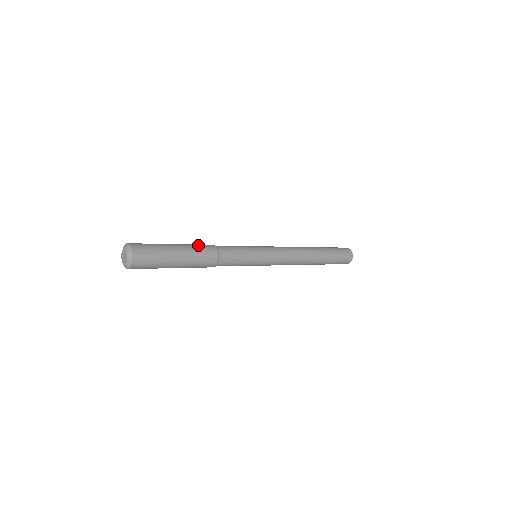
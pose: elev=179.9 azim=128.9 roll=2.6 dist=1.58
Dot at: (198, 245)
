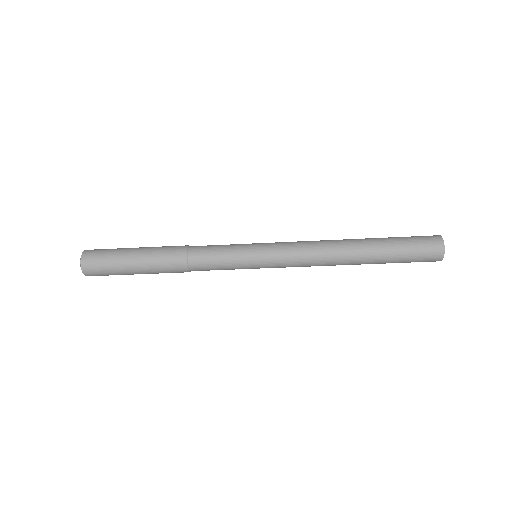
Dot at: (165, 247)
